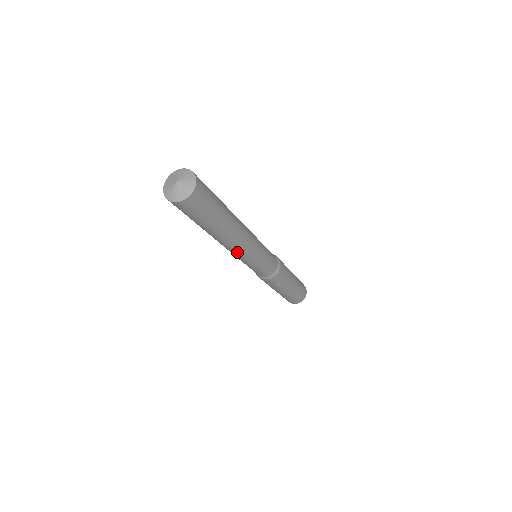
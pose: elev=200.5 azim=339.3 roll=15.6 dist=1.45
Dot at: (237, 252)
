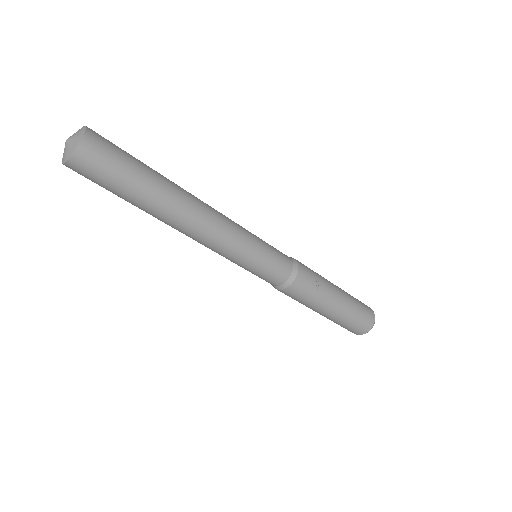
Dot at: (216, 232)
